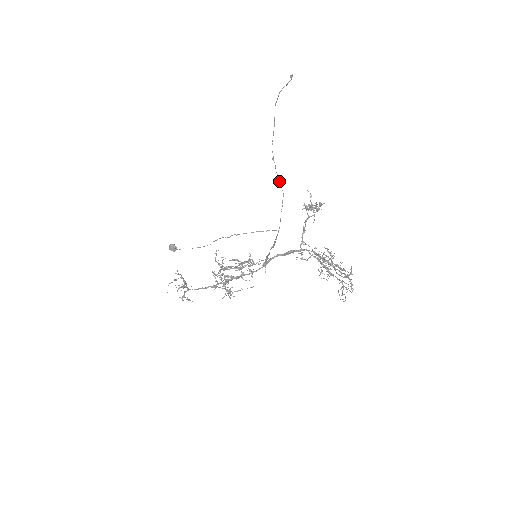
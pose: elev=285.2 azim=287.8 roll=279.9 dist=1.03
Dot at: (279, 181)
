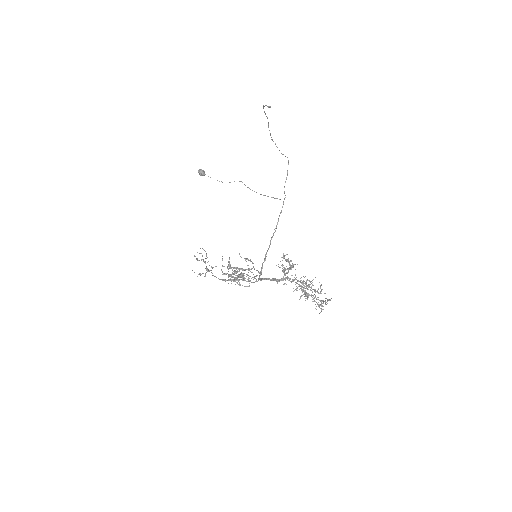
Dot at: (282, 154)
